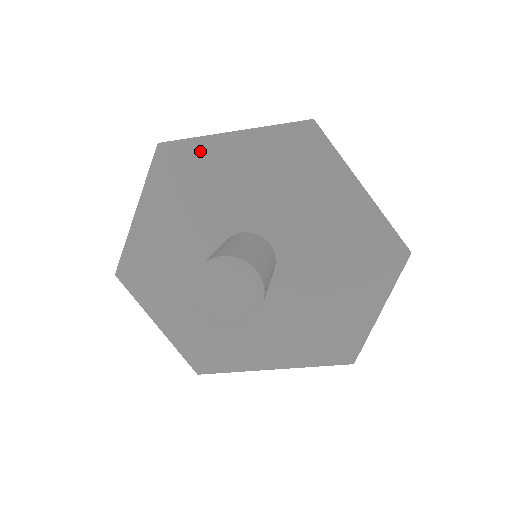
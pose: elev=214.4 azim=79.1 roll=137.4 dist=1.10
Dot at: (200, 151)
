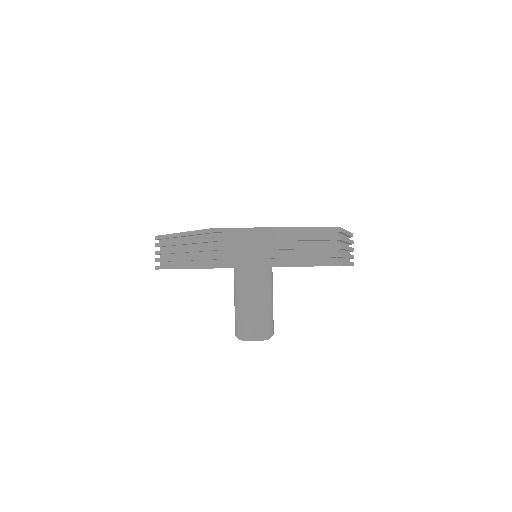
Dot at: occluded
